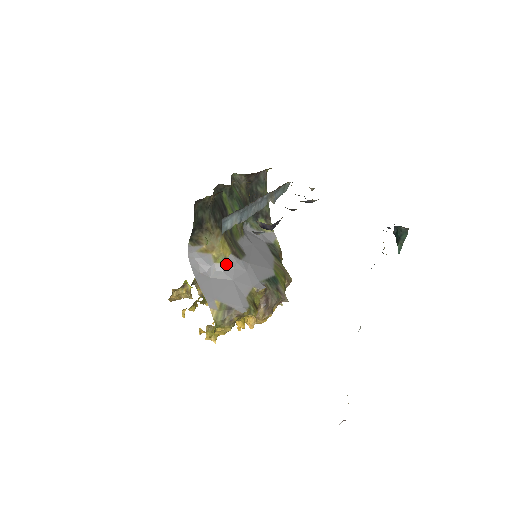
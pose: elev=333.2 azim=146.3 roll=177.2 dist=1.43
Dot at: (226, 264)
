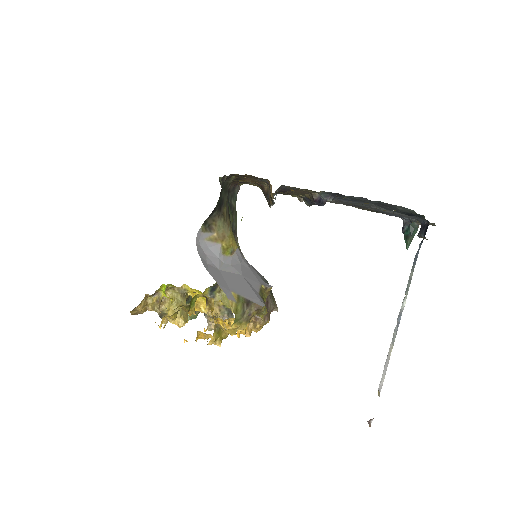
Dot at: (234, 258)
